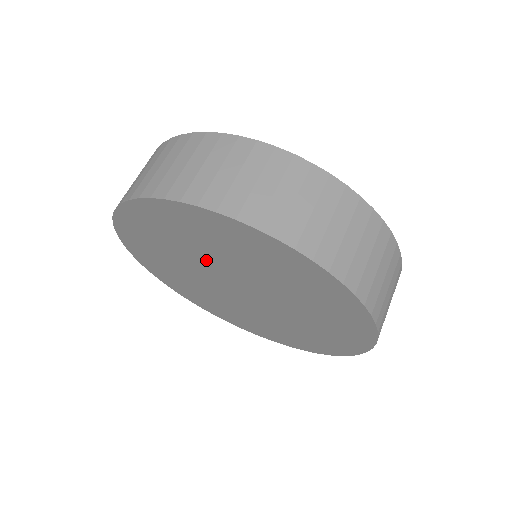
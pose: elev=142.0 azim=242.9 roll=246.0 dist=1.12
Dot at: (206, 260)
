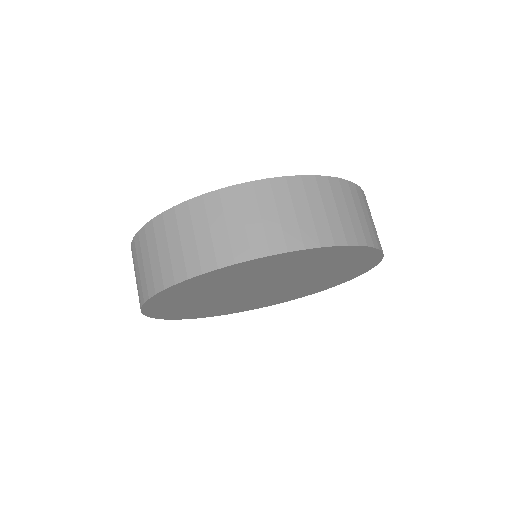
Dot at: (249, 283)
